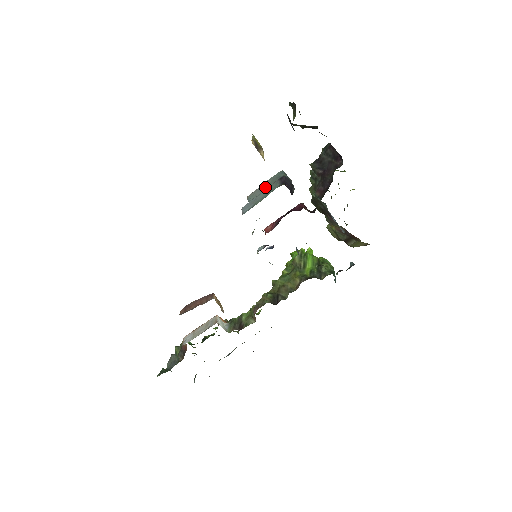
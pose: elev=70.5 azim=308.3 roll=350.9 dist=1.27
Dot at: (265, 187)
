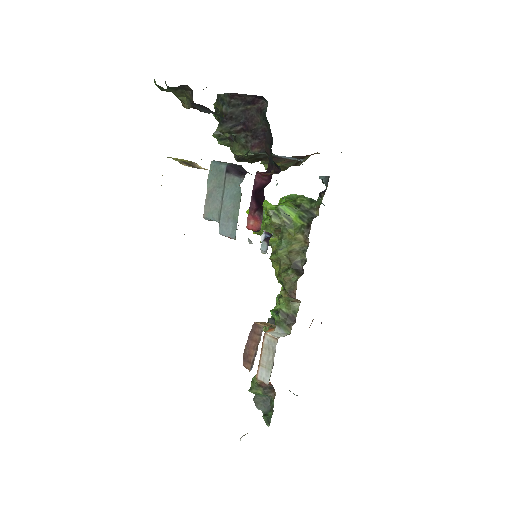
Dot at: (217, 193)
